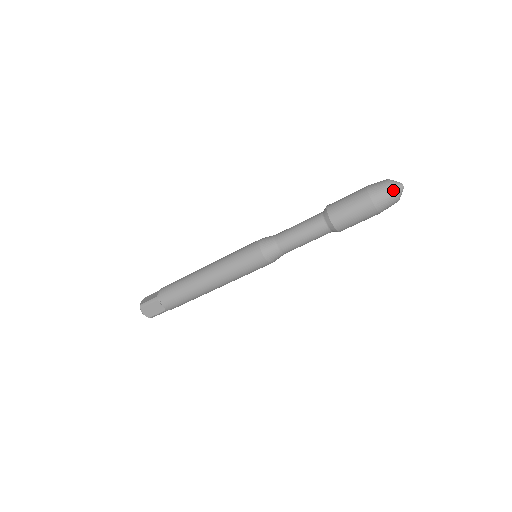
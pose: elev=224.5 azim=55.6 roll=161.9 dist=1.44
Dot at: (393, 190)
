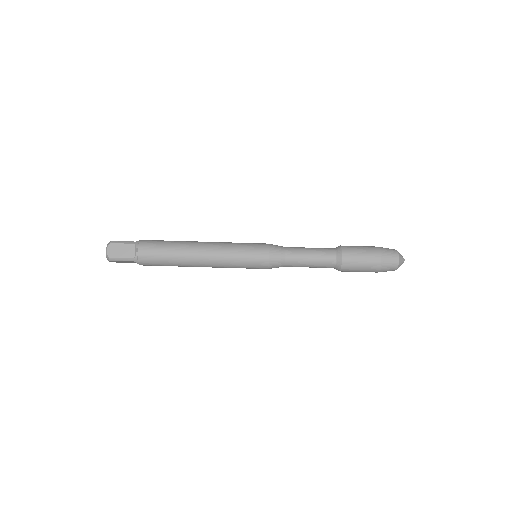
Dot at: (399, 255)
